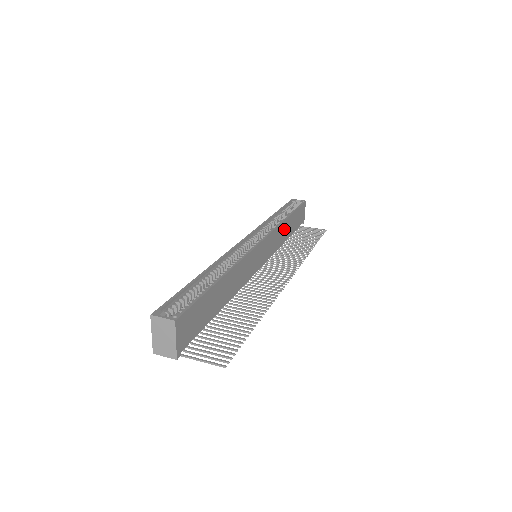
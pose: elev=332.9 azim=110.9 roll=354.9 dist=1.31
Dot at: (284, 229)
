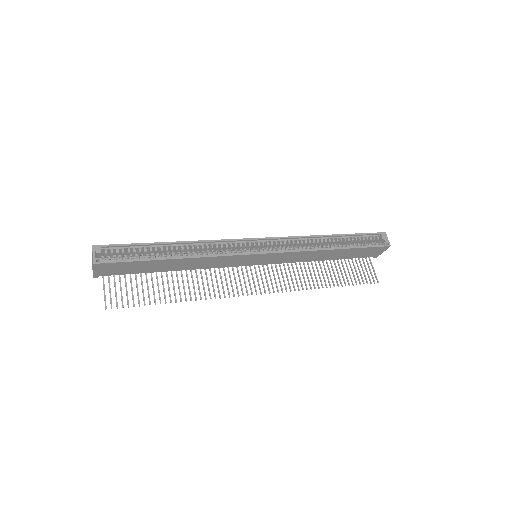
Dot at: (320, 254)
